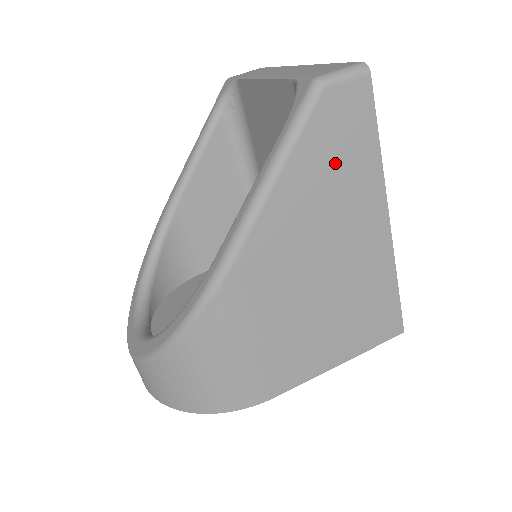
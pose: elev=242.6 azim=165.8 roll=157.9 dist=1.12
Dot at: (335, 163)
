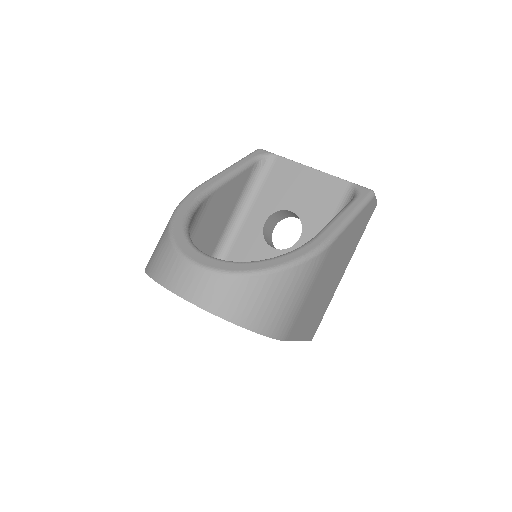
Dot at: (358, 229)
